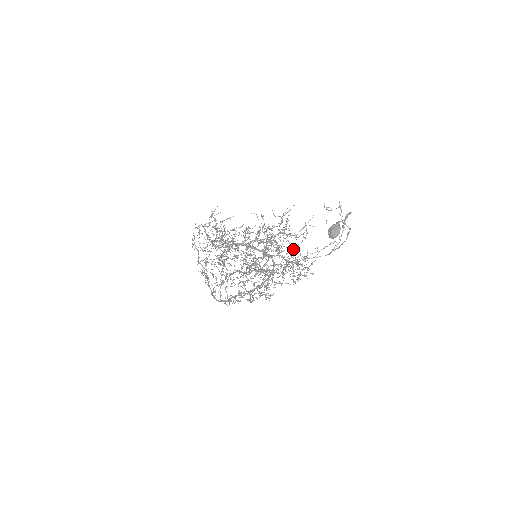
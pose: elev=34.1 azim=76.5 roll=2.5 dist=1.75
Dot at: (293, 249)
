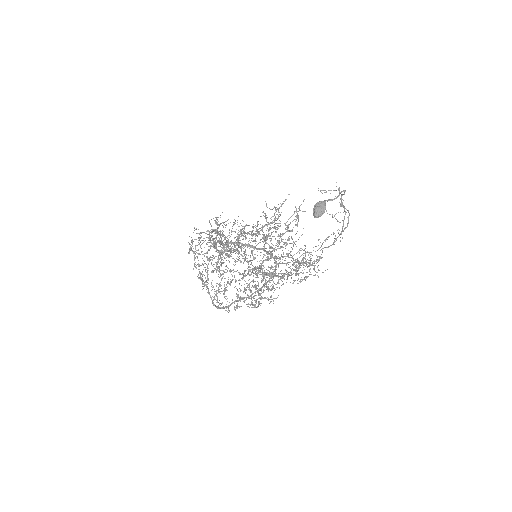
Dot at: (292, 243)
